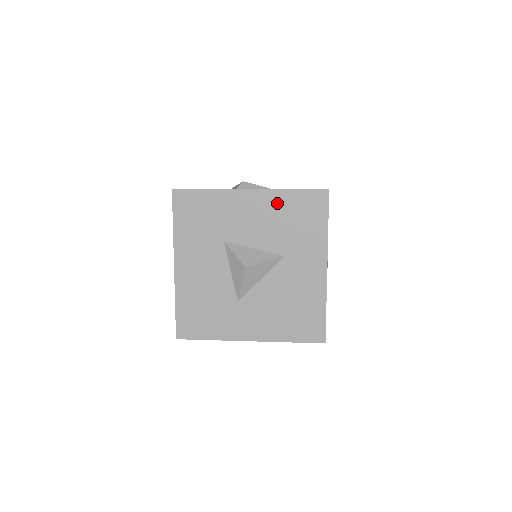
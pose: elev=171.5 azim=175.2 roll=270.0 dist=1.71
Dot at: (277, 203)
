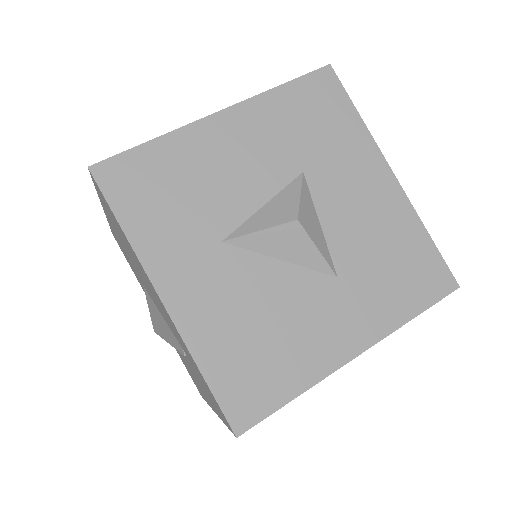
Dot at: (401, 223)
